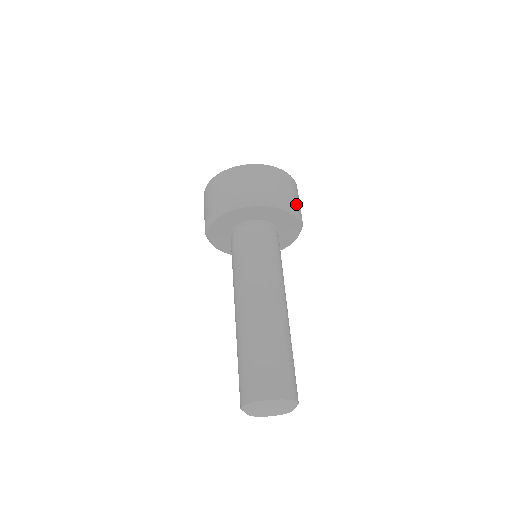
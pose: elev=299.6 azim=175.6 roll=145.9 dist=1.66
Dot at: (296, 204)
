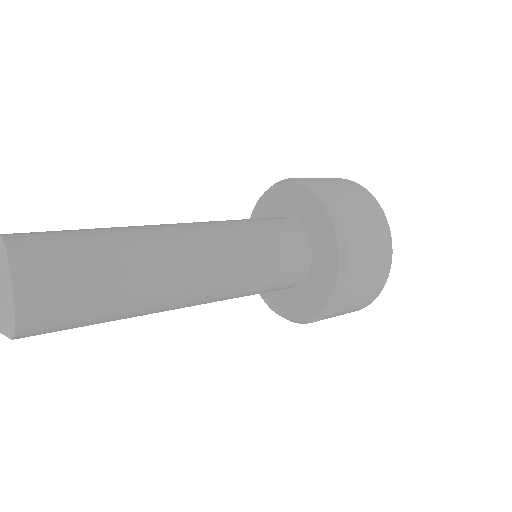
Dot at: (353, 289)
